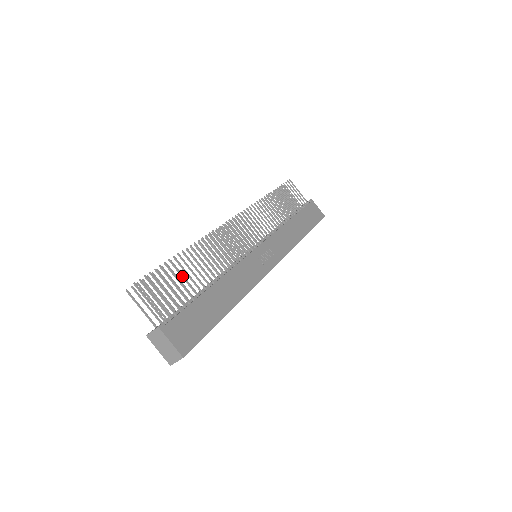
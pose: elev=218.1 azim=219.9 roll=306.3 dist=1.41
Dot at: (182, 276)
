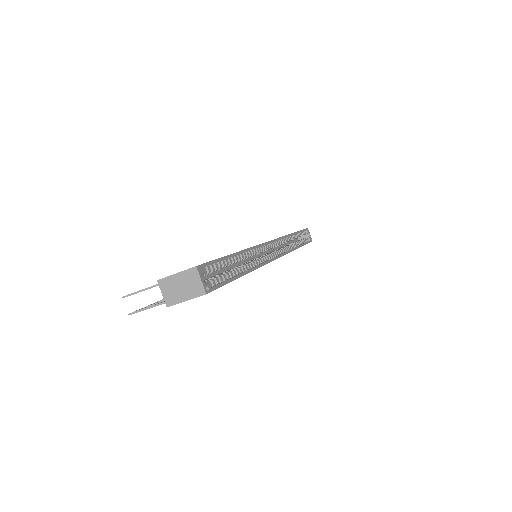
Dot at: occluded
